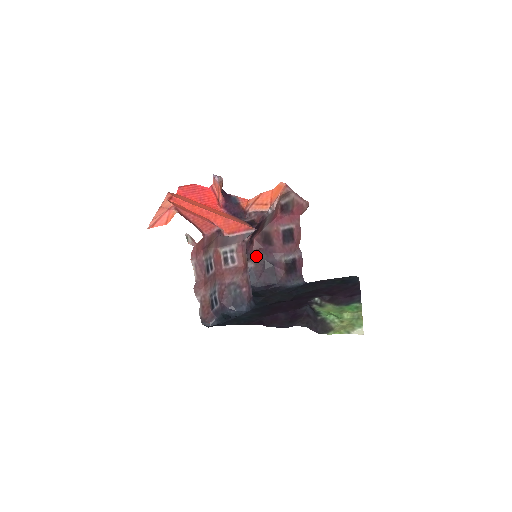
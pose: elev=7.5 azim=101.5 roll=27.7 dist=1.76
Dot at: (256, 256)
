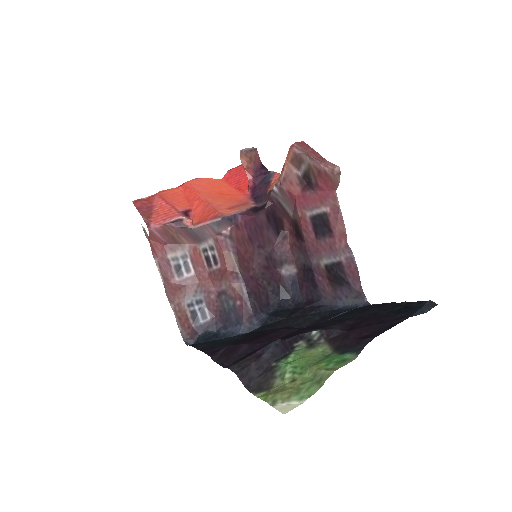
Dot at: (296, 257)
